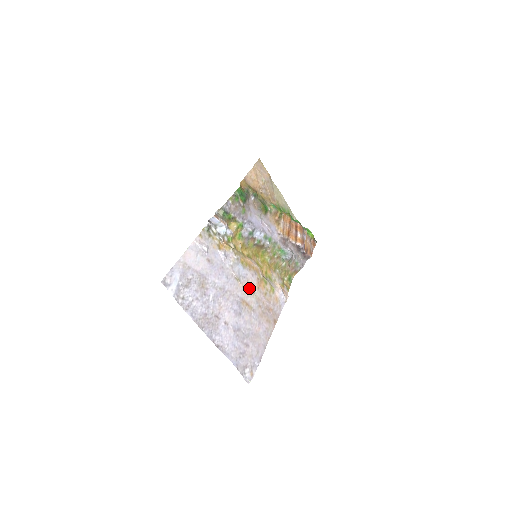
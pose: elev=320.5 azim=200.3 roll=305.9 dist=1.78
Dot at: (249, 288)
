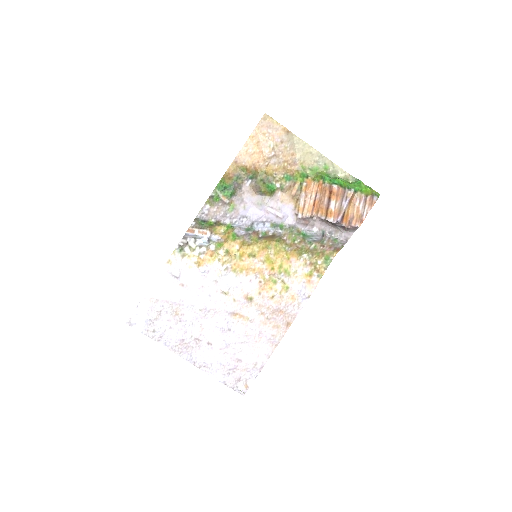
Dot at: (243, 298)
